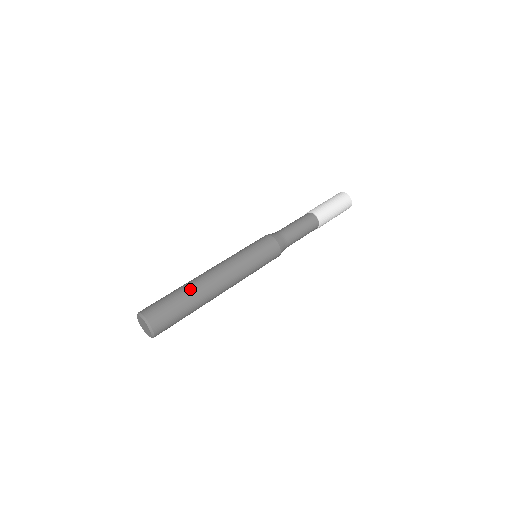
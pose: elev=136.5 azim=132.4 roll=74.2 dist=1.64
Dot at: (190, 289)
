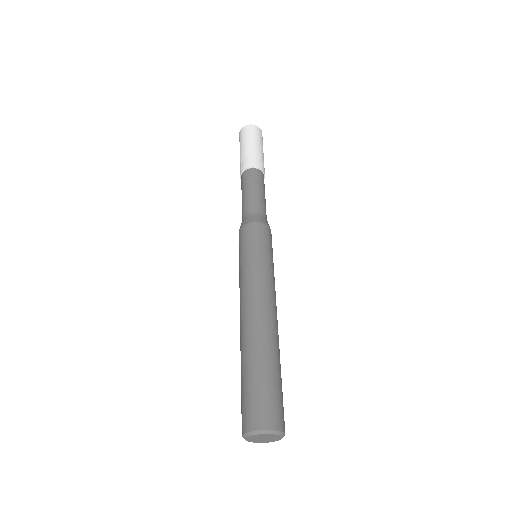
Dot at: (269, 352)
